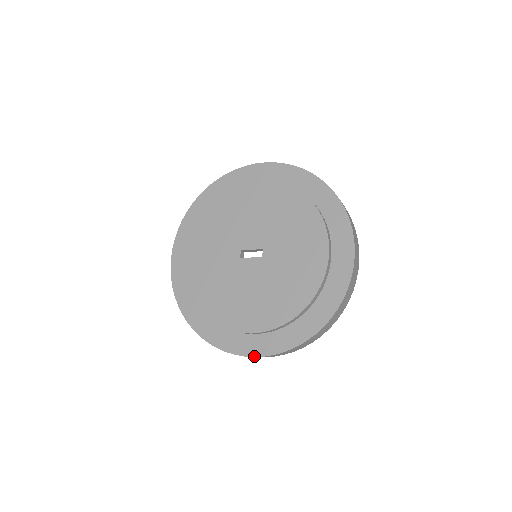
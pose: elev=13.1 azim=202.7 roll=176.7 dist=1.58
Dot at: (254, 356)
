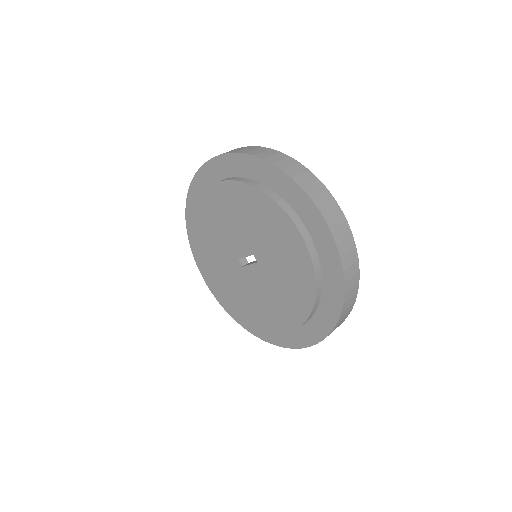
Dot at: (300, 348)
